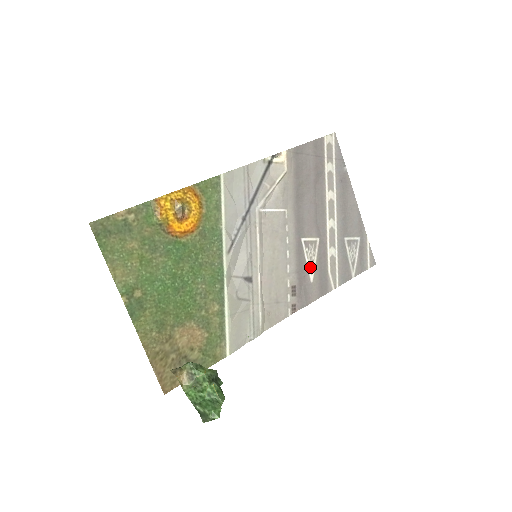
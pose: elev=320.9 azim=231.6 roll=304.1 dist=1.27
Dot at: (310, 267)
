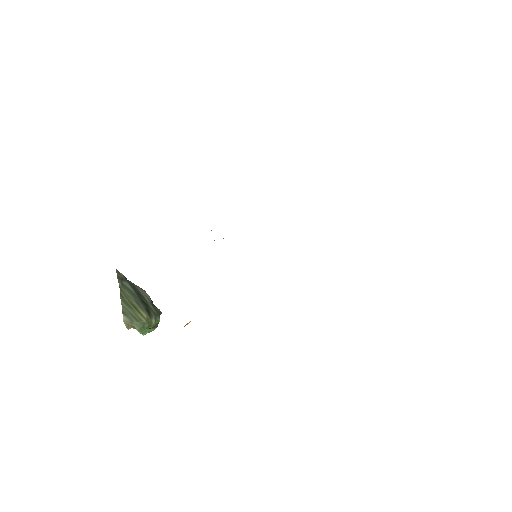
Dot at: occluded
